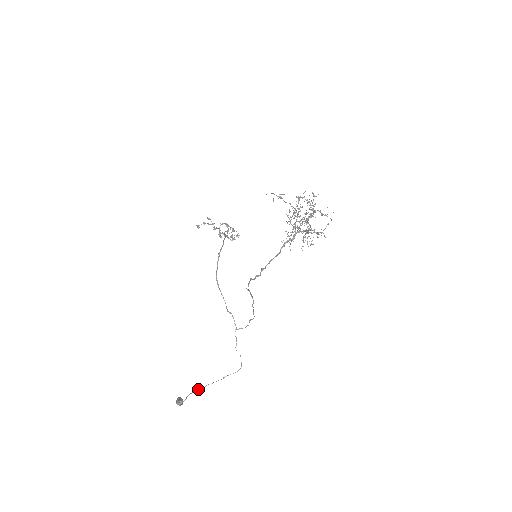
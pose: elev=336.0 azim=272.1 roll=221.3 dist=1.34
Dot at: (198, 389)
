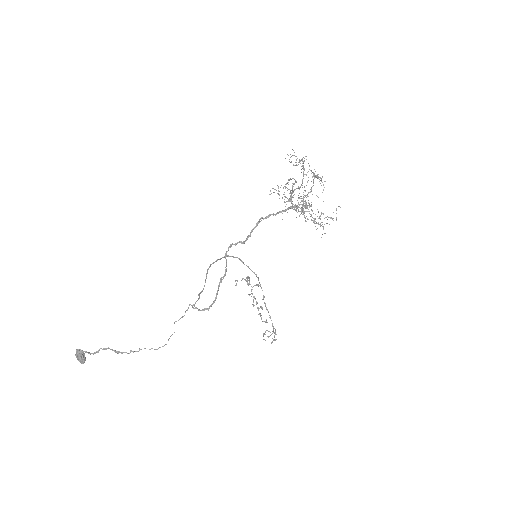
Dot at: (107, 348)
